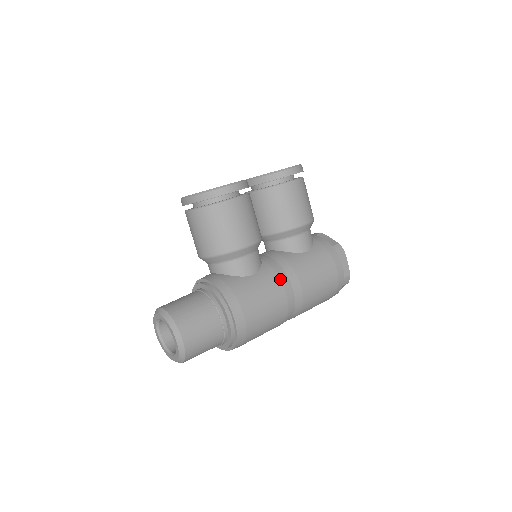
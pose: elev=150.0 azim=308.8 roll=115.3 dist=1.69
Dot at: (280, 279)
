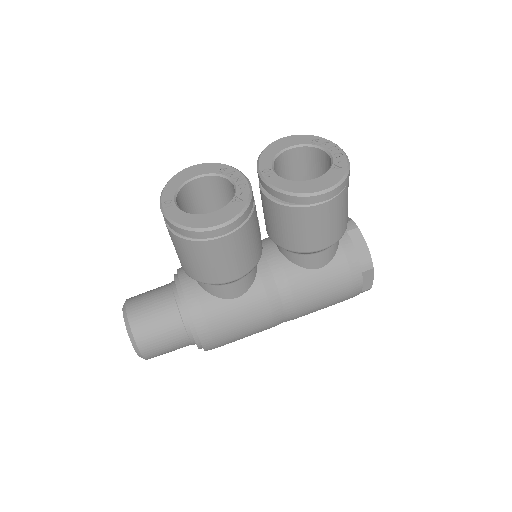
Dot at: (270, 305)
